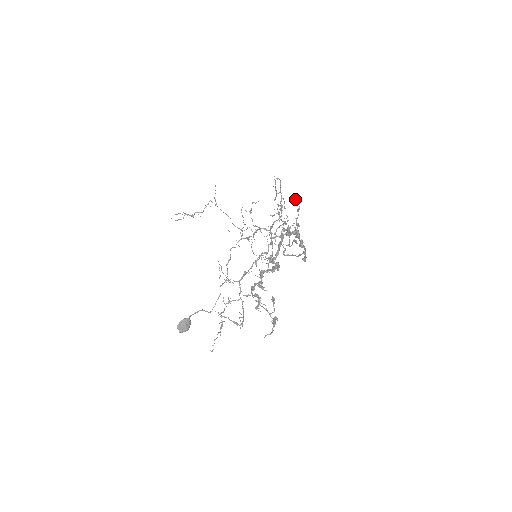
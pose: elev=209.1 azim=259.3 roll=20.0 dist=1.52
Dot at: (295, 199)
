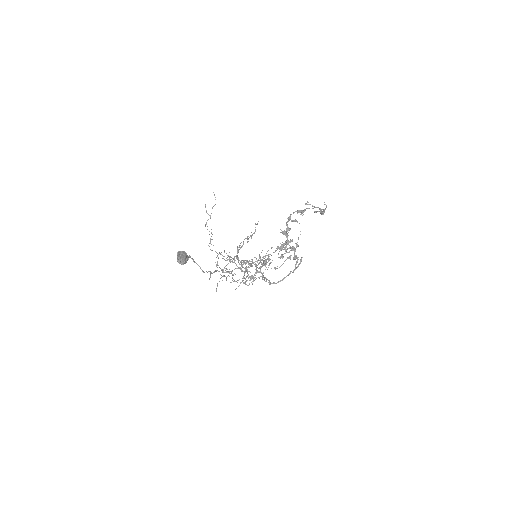
Dot at: occluded
